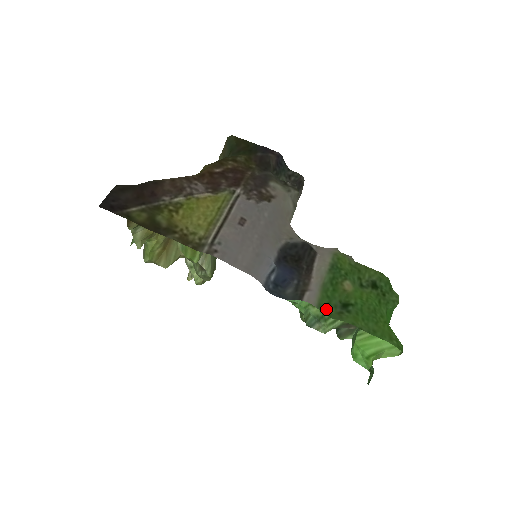
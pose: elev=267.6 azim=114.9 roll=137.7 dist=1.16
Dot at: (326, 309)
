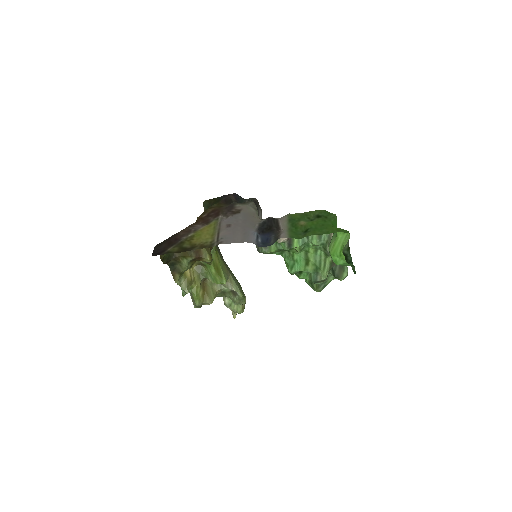
Dot at: (295, 237)
